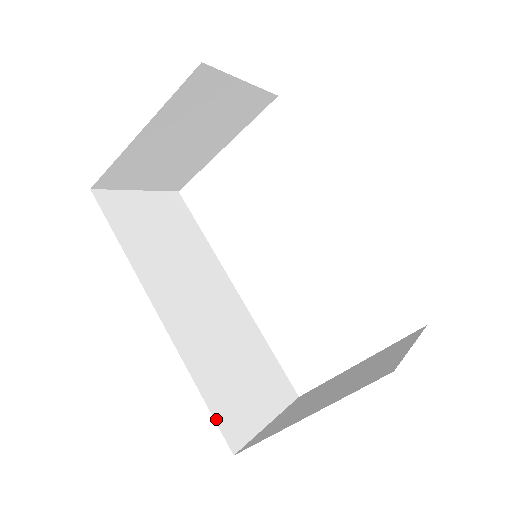
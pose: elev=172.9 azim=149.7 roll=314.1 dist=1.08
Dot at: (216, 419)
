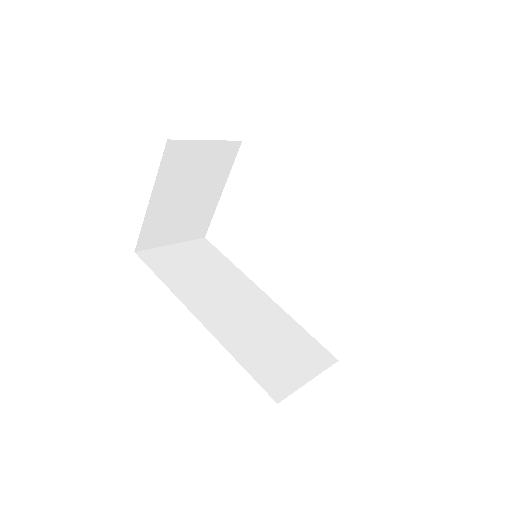
Dot at: (258, 381)
